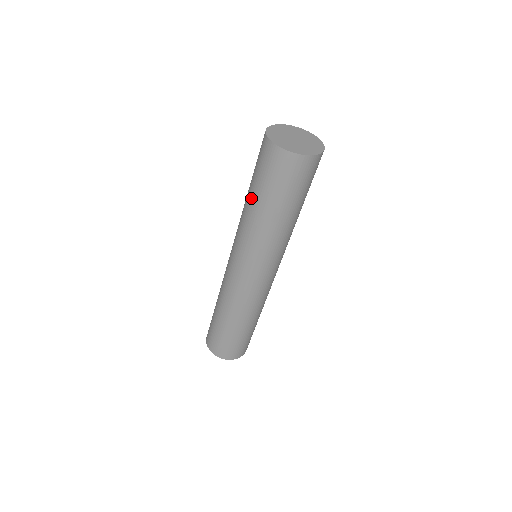
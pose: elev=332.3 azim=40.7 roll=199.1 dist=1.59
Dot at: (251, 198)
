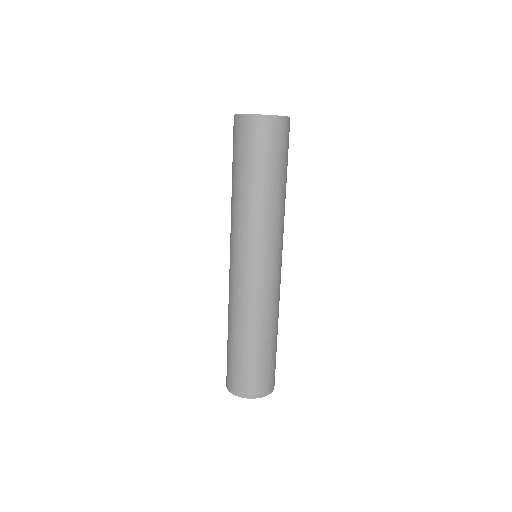
Dot at: occluded
